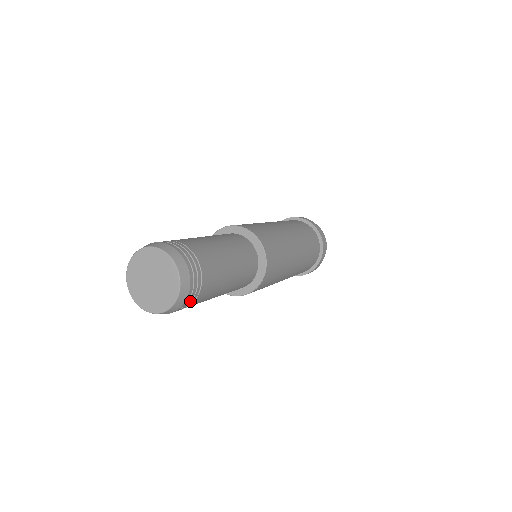
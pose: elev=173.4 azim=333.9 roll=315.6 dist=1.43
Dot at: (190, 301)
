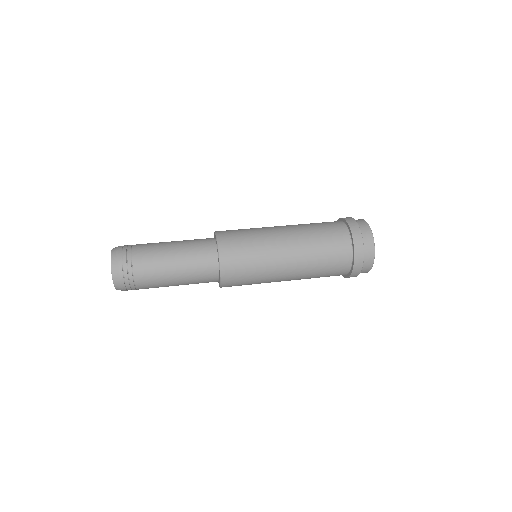
Dot at: (131, 289)
